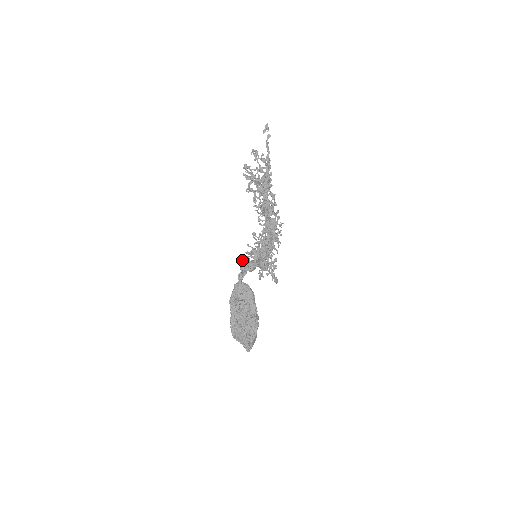
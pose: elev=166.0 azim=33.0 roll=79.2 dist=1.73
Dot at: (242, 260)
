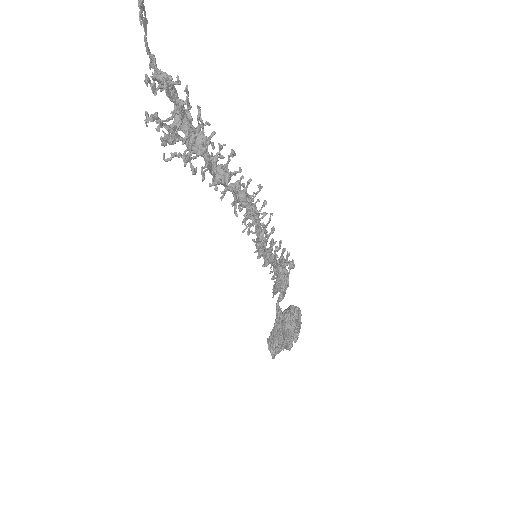
Dot at: (280, 288)
